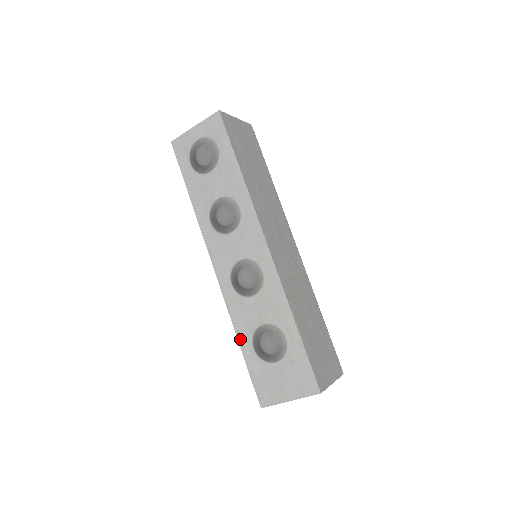
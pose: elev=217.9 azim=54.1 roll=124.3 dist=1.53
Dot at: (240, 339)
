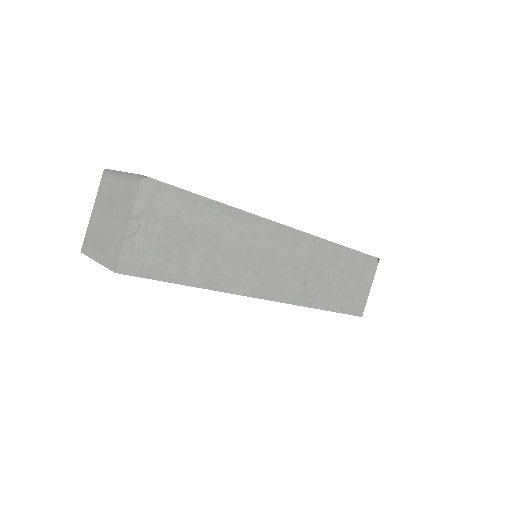
Dot at: occluded
